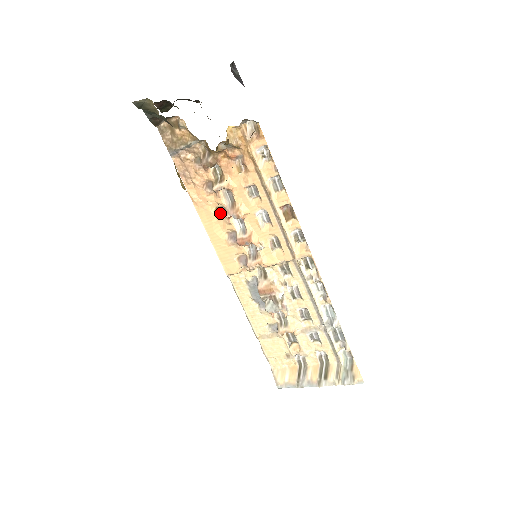
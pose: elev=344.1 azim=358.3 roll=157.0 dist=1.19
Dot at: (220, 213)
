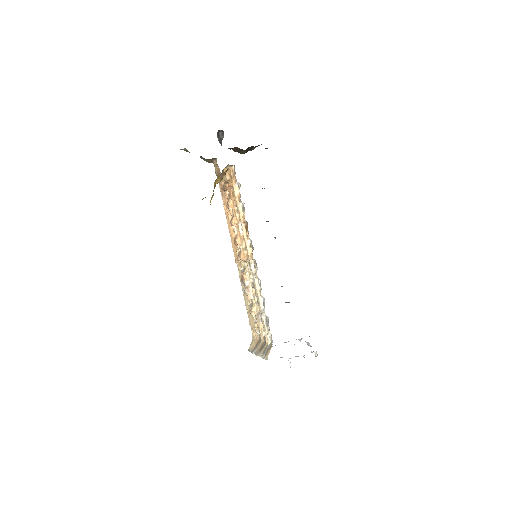
Dot at: occluded
